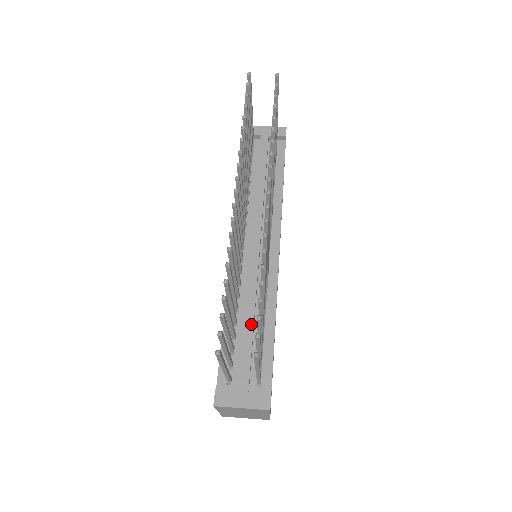
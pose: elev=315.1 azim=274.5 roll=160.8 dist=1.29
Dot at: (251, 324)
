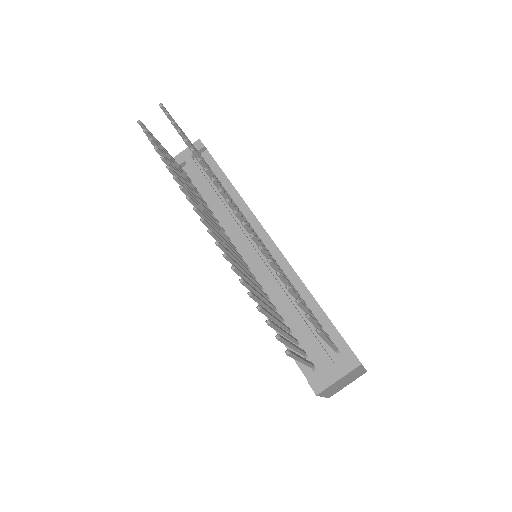
Dot at: (294, 311)
